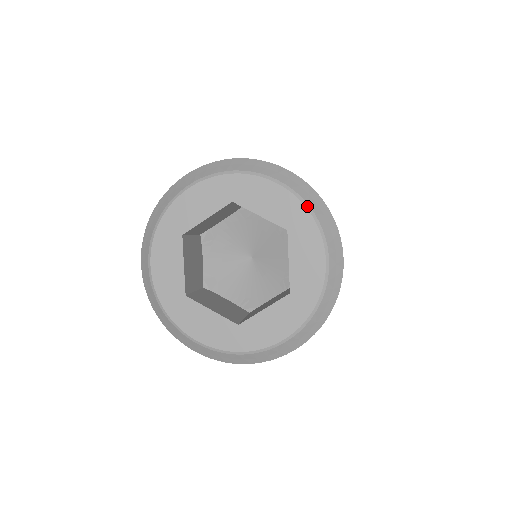
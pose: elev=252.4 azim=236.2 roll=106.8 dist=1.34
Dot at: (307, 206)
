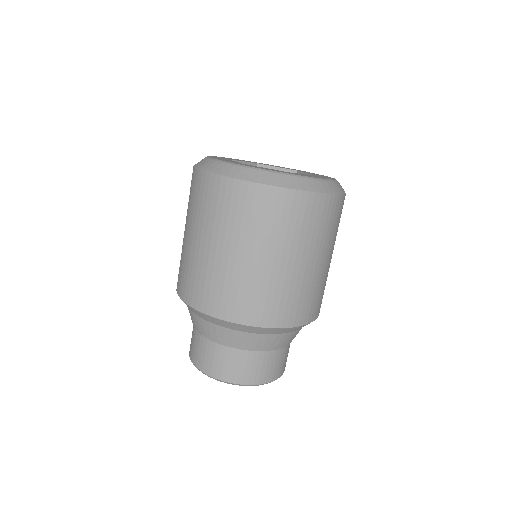
Dot at: occluded
